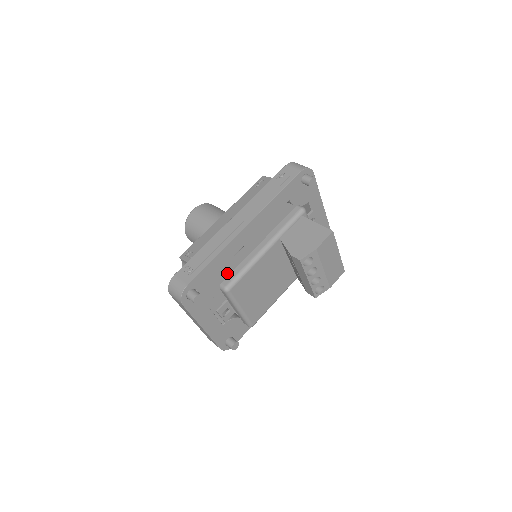
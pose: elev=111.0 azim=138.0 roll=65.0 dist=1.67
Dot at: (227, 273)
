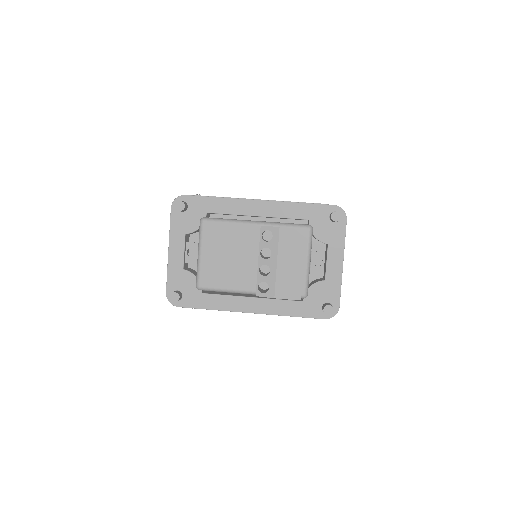
Dot at: occluded
